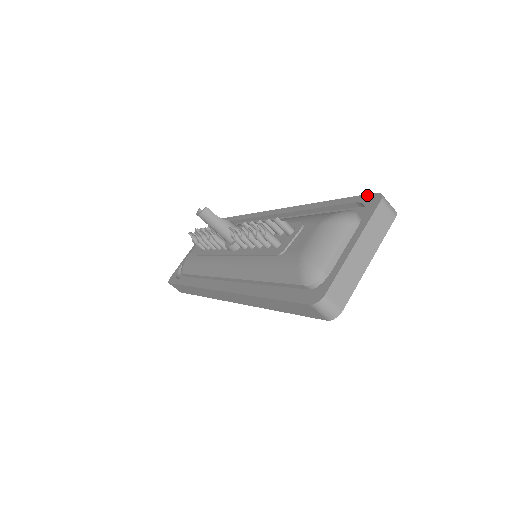
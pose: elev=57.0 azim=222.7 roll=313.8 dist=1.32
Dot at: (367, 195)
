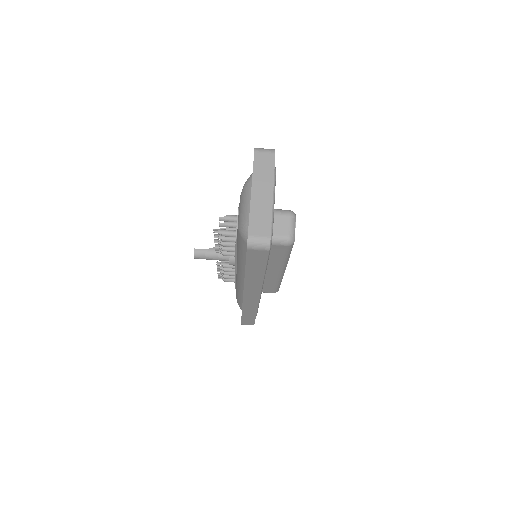
Dot at: occluded
